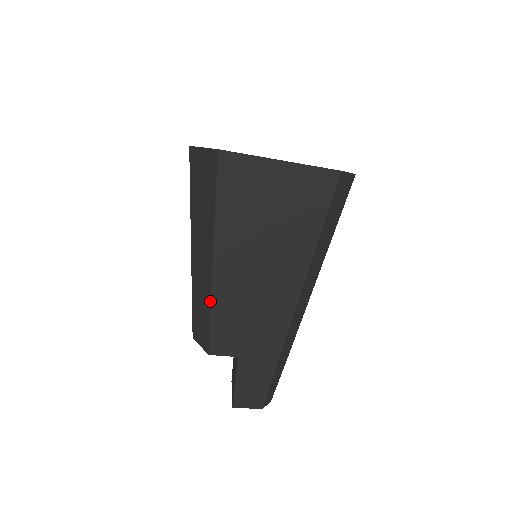
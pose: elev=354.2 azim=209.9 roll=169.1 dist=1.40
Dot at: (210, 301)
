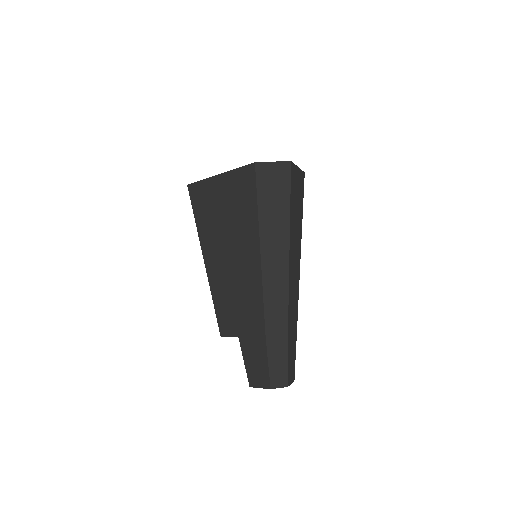
Dot at: (211, 292)
